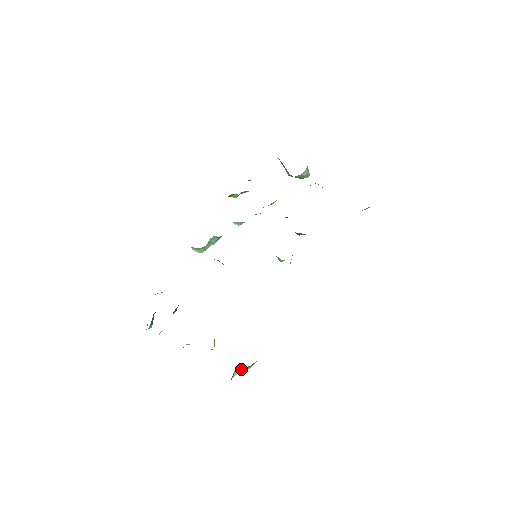
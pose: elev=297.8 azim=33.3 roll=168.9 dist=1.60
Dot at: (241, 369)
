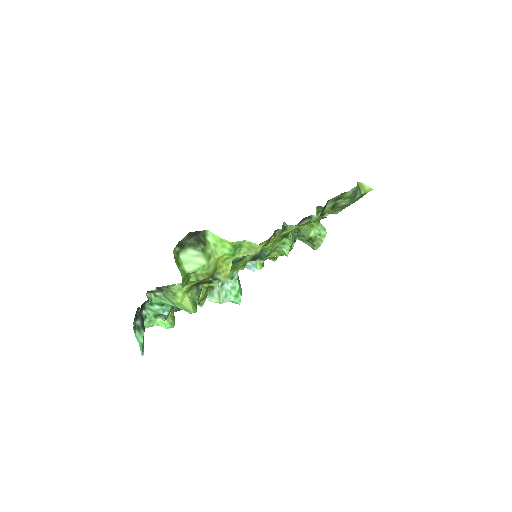
Dot at: (190, 256)
